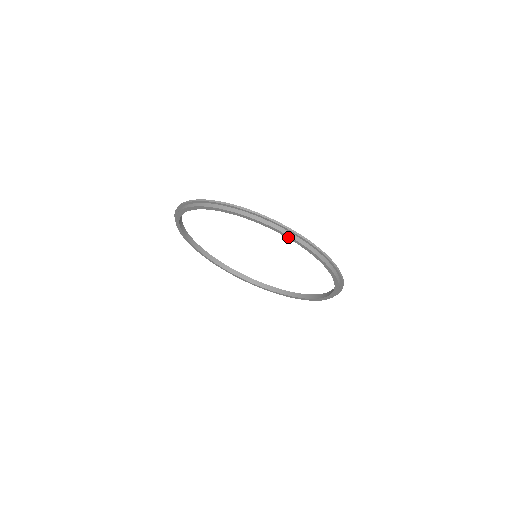
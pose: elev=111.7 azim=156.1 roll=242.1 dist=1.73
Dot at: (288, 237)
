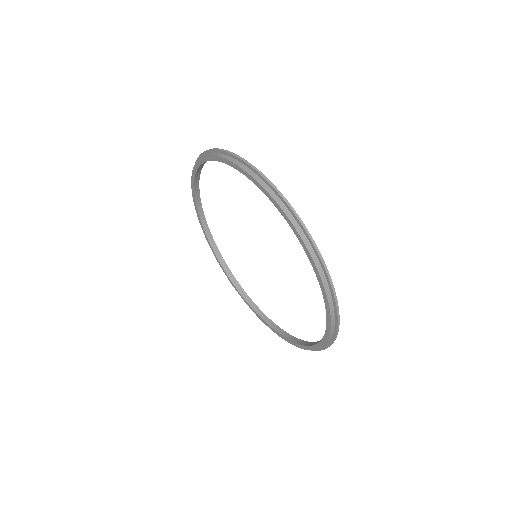
Dot at: (211, 159)
